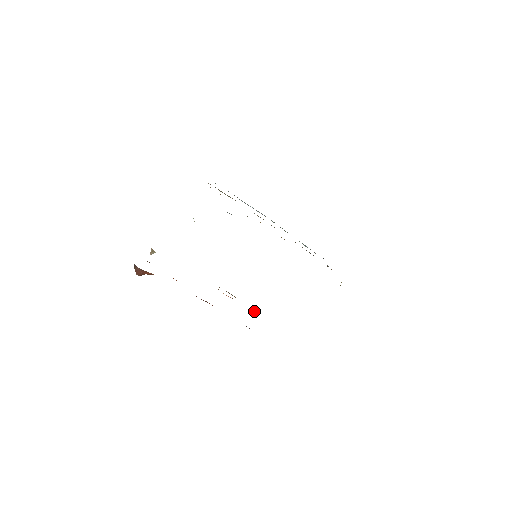
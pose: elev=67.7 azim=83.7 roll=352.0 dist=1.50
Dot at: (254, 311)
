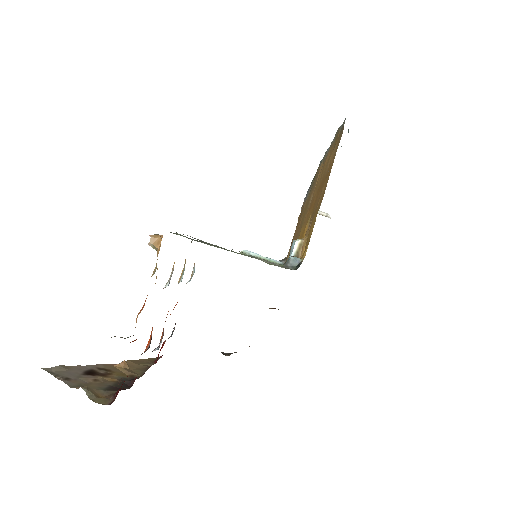
Dot at: (194, 271)
